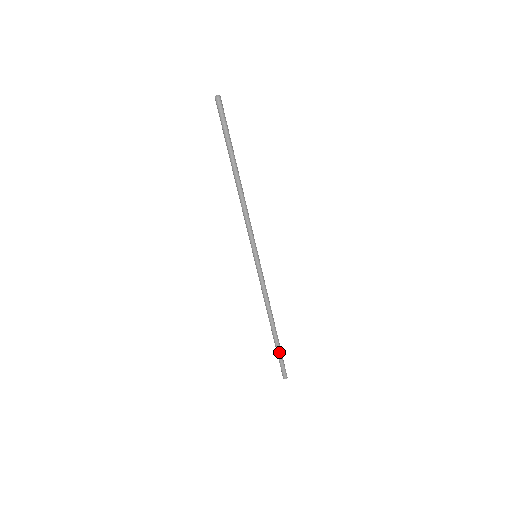
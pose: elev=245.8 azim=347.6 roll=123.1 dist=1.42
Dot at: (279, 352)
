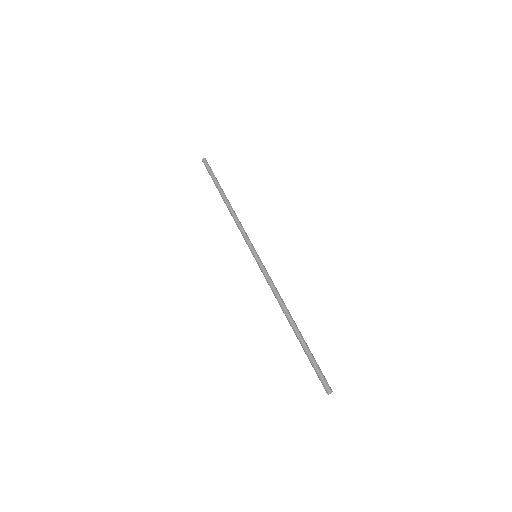
Dot at: (310, 353)
